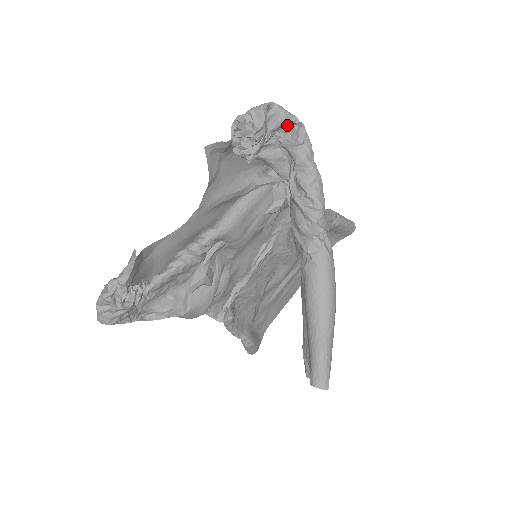
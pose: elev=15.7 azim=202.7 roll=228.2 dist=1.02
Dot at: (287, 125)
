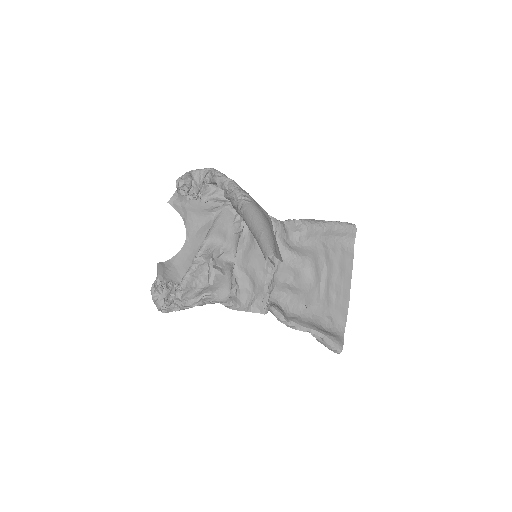
Dot at: (208, 175)
